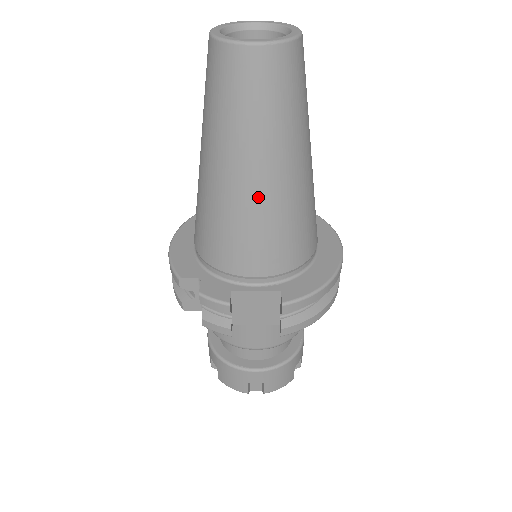
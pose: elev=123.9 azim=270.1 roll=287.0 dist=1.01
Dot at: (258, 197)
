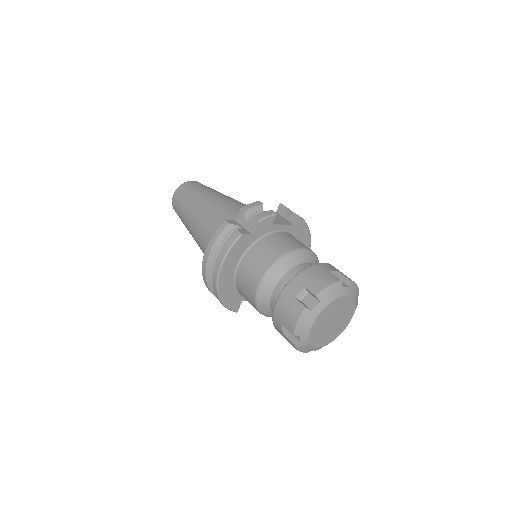
Dot at: (231, 199)
